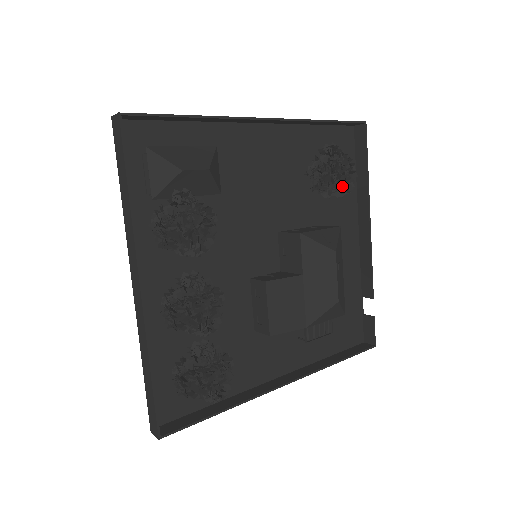
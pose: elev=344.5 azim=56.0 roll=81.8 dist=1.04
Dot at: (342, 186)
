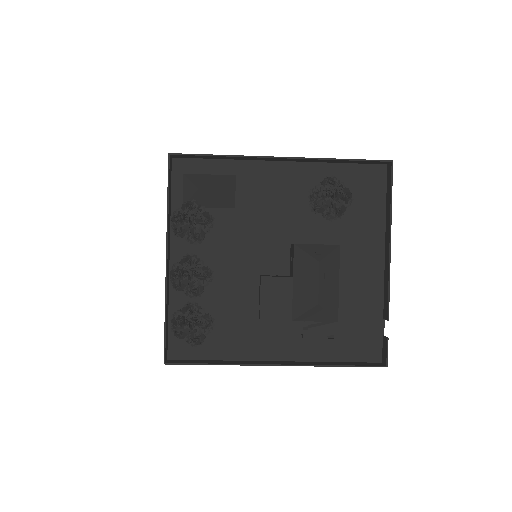
Dot at: (333, 210)
